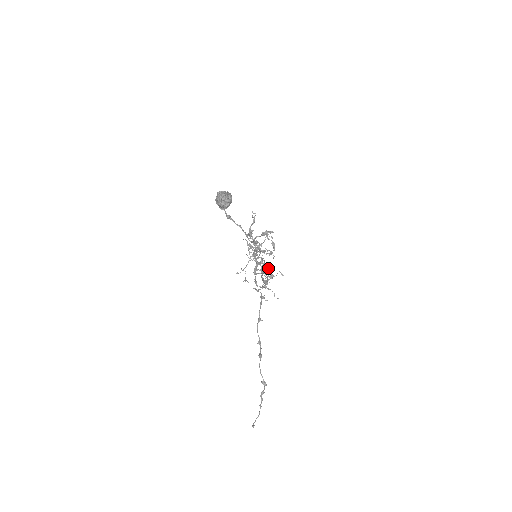
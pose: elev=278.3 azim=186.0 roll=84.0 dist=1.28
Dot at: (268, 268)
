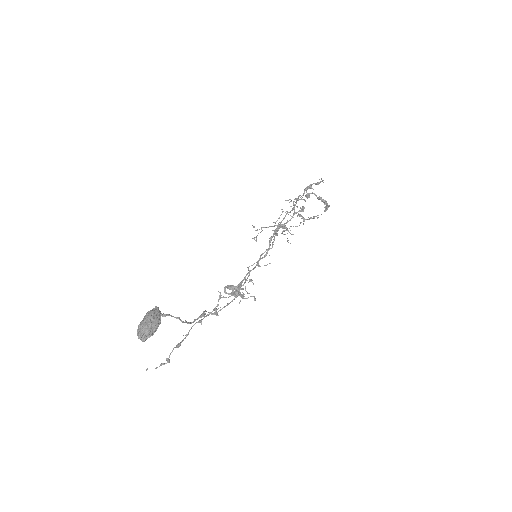
Dot at: (239, 294)
